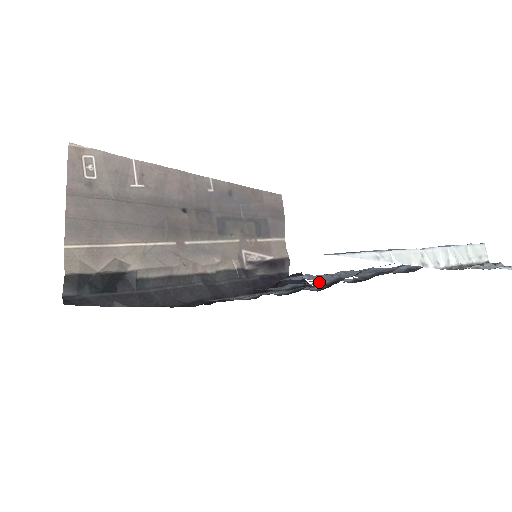
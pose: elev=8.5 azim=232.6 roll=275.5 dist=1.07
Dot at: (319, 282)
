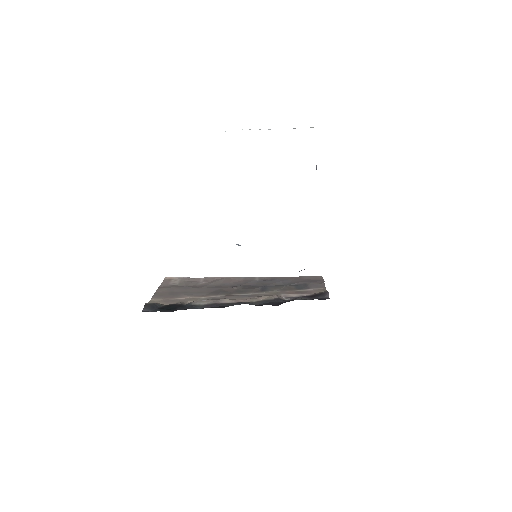
Dot at: occluded
